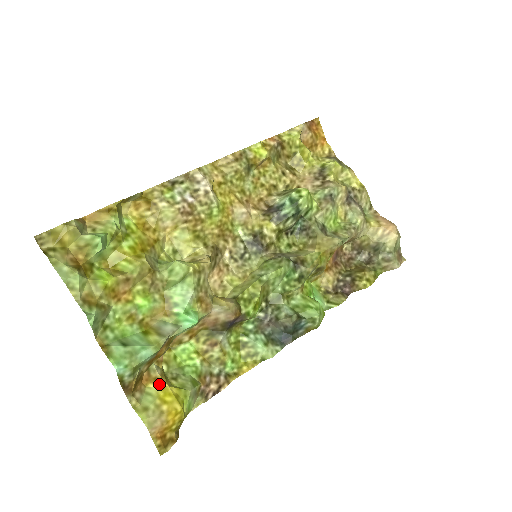
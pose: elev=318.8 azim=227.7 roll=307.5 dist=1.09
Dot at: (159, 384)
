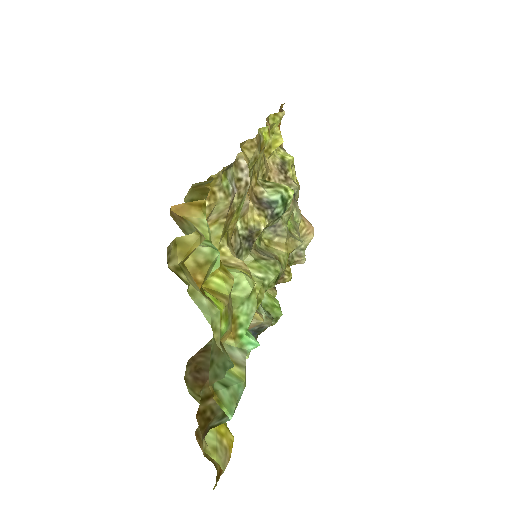
Dot at: occluded
